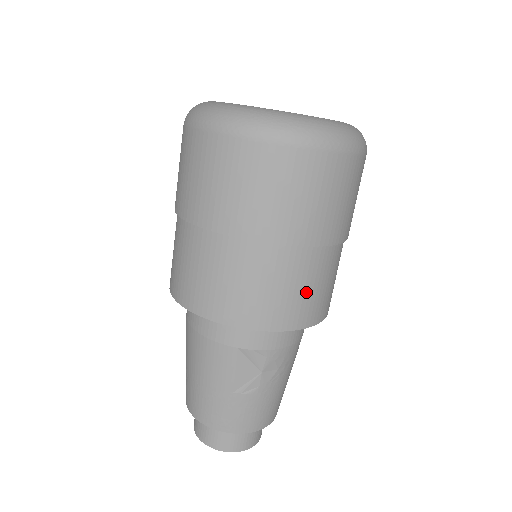
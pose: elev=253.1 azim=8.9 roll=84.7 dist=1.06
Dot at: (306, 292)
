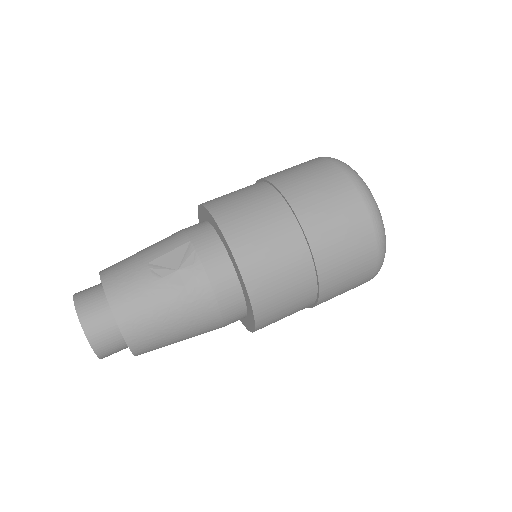
Dot at: (266, 245)
